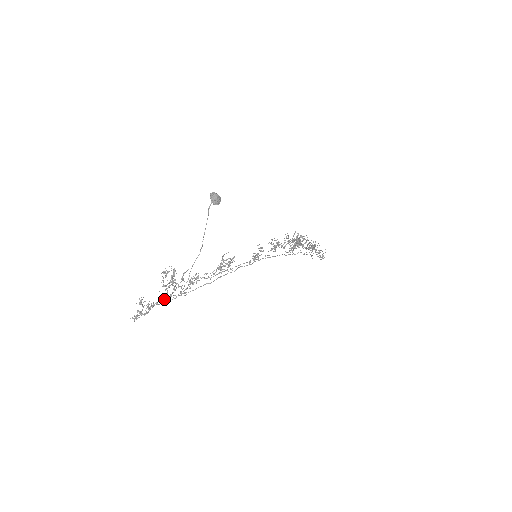
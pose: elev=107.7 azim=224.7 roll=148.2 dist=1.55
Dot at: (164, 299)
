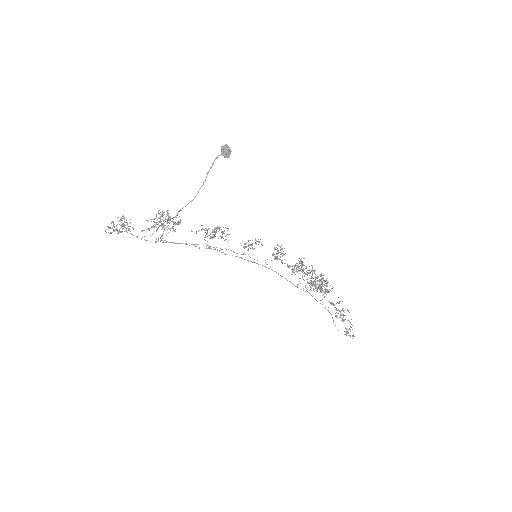
Dot at: (142, 230)
